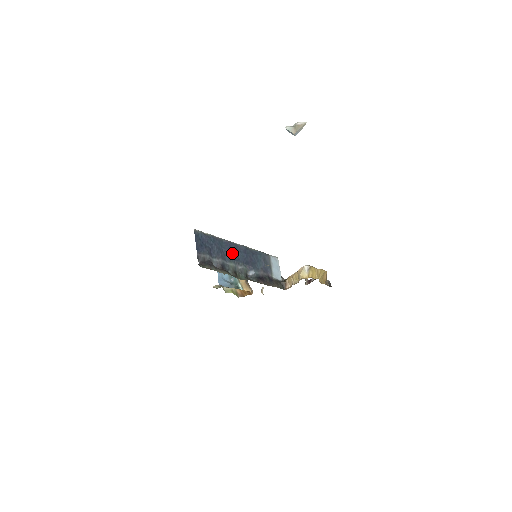
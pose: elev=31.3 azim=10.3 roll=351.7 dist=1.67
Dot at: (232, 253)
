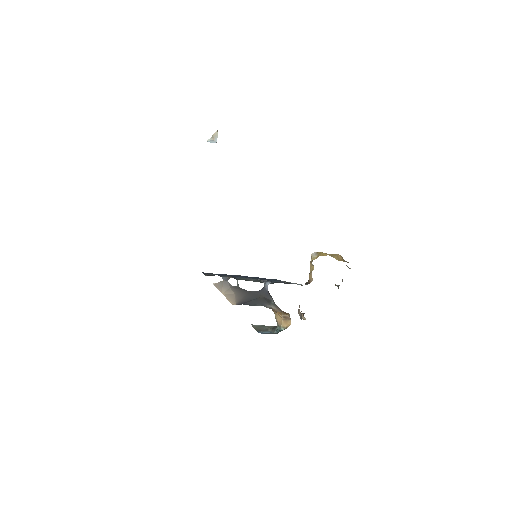
Dot at: (242, 276)
